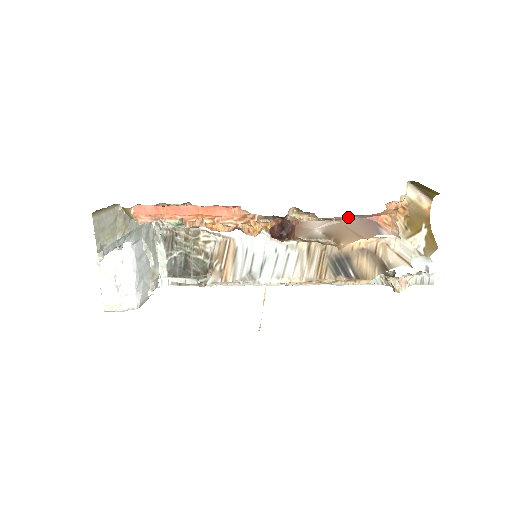
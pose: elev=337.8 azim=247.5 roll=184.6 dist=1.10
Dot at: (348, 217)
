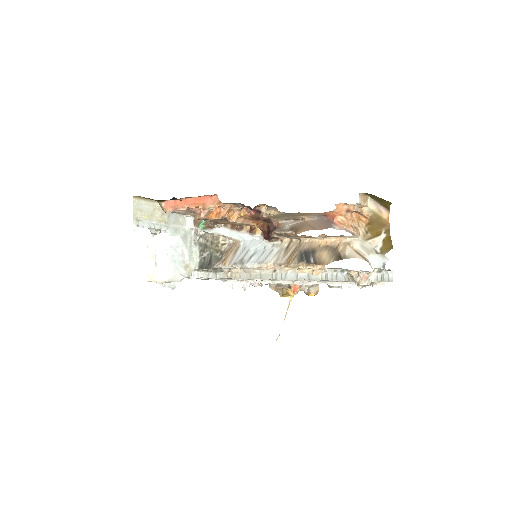
Dot at: (312, 218)
